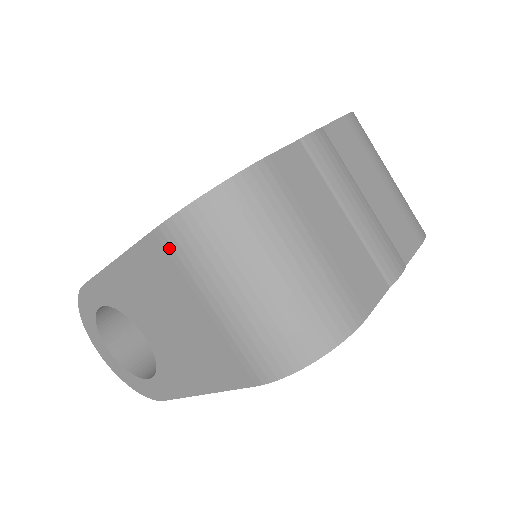
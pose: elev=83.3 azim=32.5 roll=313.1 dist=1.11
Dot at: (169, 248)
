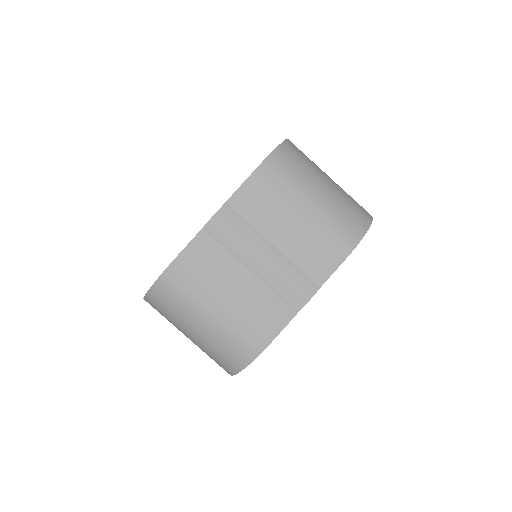
Dot at: occluded
